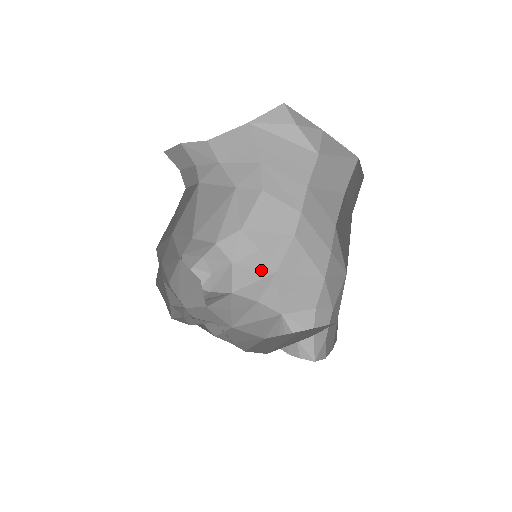
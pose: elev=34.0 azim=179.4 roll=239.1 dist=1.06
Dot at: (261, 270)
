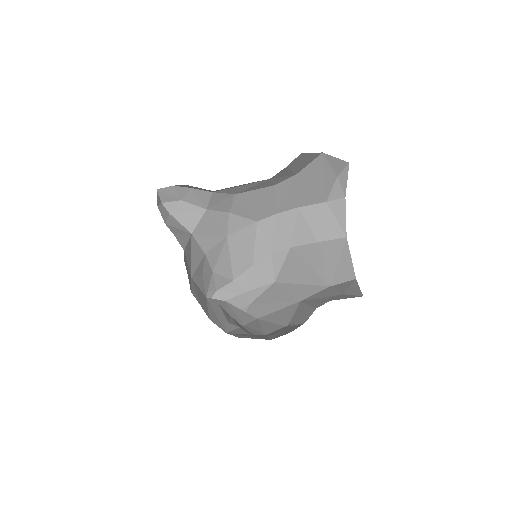
Dot at: (220, 228)
